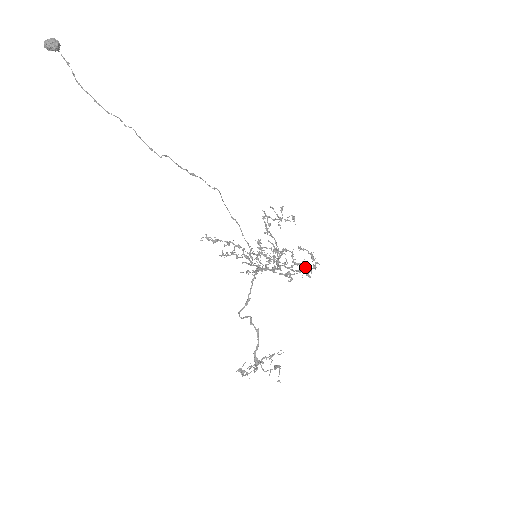
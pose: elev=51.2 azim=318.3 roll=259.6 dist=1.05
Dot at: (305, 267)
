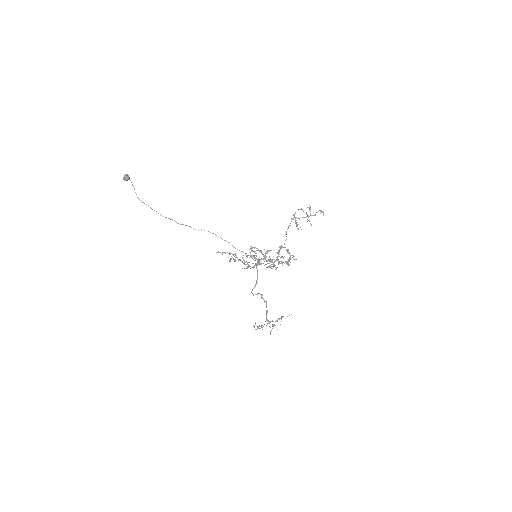
Dot at: occluded
